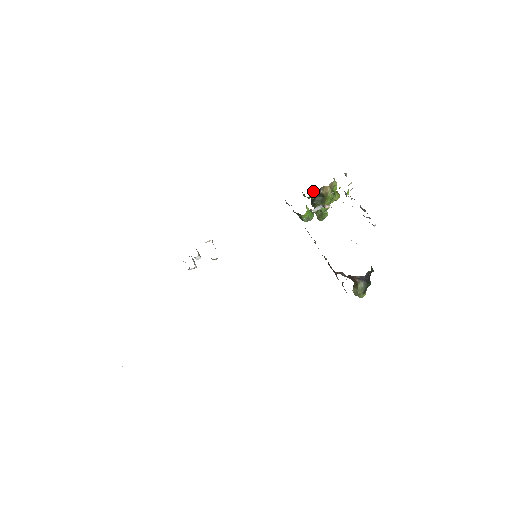
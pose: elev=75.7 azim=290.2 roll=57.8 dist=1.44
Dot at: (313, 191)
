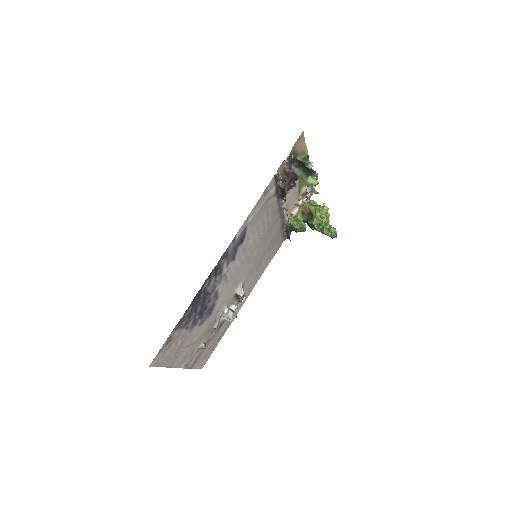
Dot at: (300, 217)
